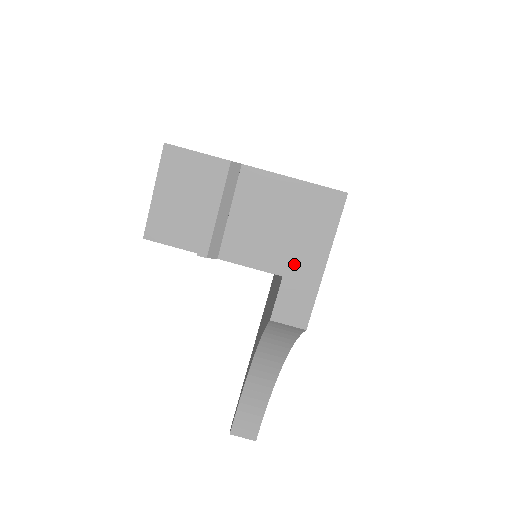
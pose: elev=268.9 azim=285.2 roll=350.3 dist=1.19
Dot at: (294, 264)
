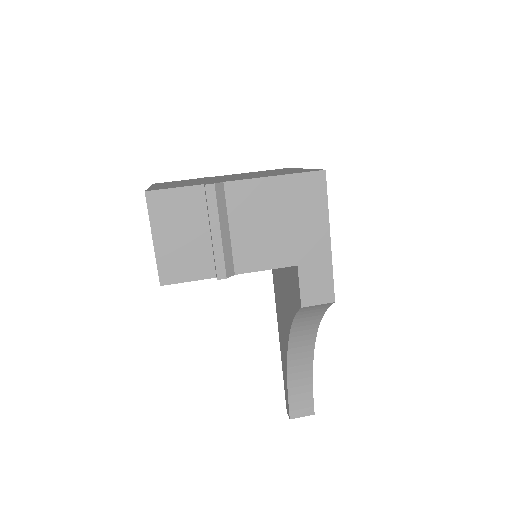
Dot at: (303, 250)
